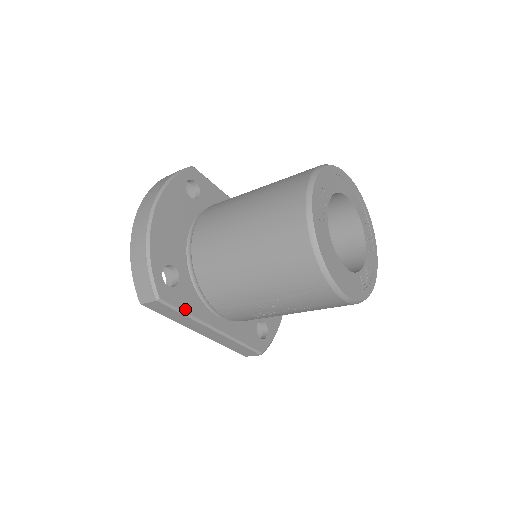
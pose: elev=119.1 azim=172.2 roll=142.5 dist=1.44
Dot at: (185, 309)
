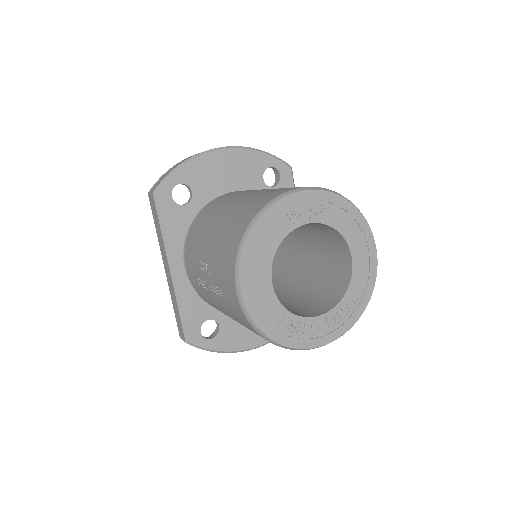
Dot at: (165, 225)
